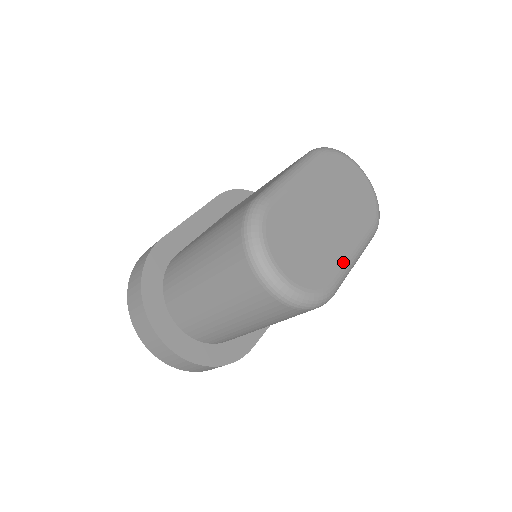
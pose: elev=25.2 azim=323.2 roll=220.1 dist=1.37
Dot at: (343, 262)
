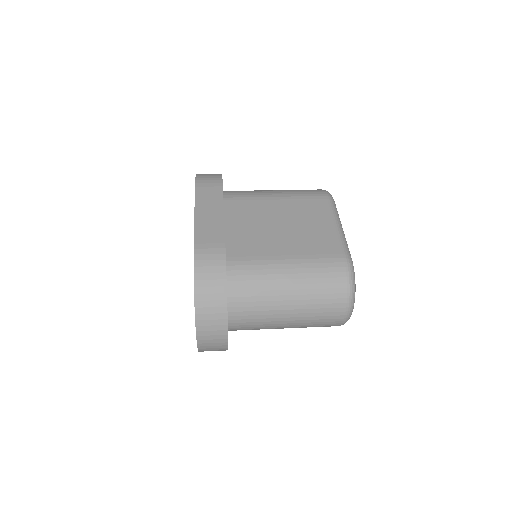
Dot at: occluded
